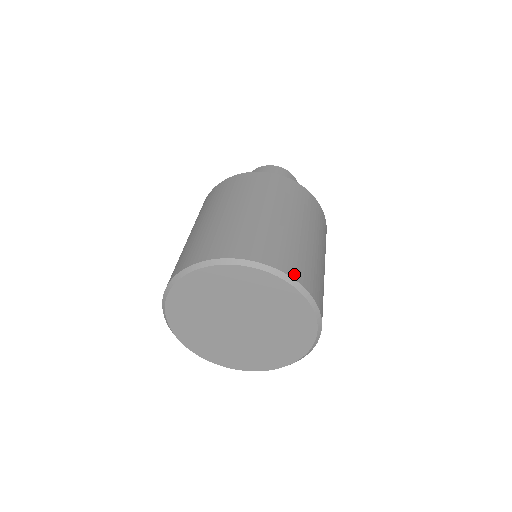
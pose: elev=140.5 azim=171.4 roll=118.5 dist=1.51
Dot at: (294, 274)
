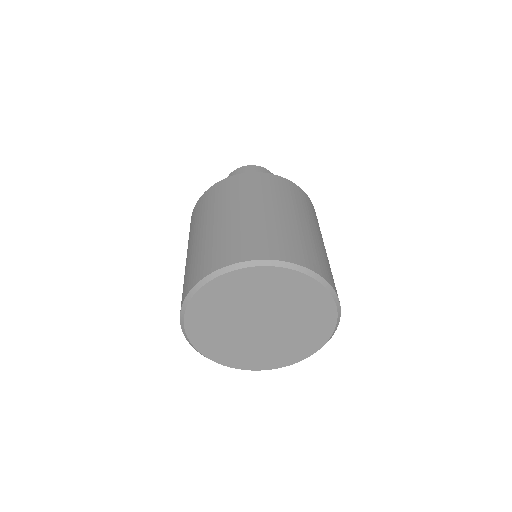
Dot at: occluded
